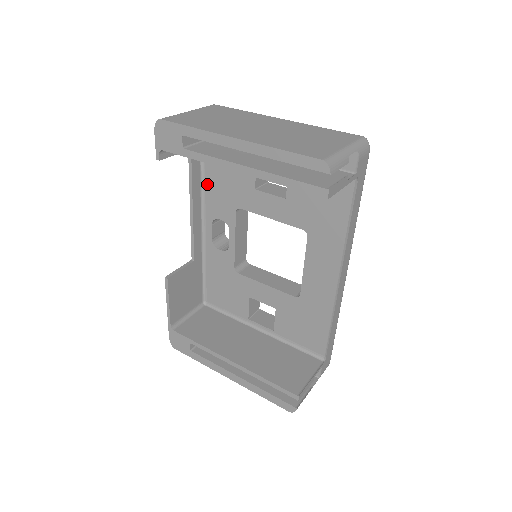
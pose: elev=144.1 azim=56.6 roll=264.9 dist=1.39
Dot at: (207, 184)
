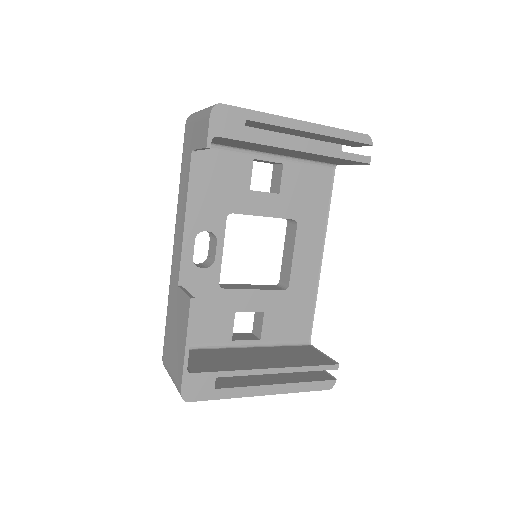
Dot at: (193, 194)
